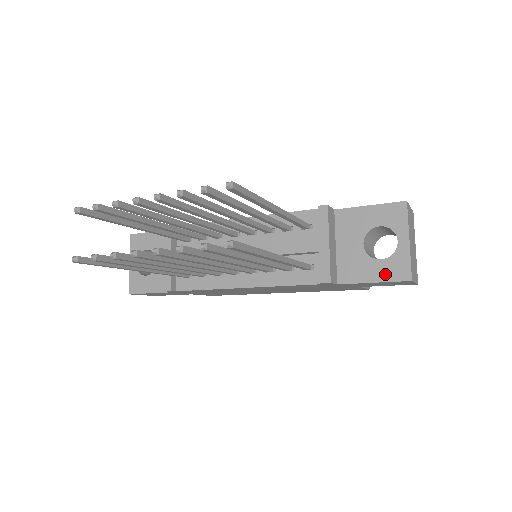
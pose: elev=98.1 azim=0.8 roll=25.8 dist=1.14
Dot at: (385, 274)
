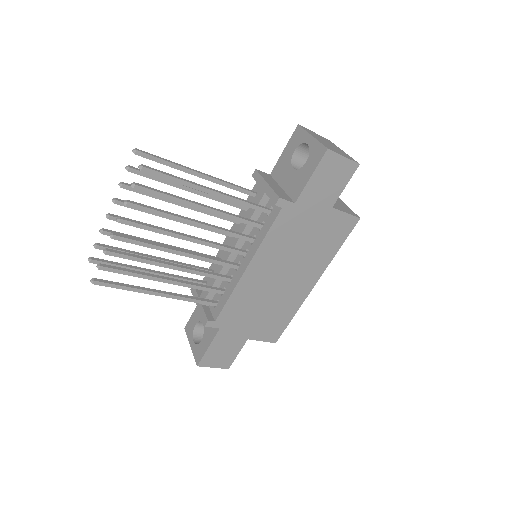
Dot at: (313, 165)
